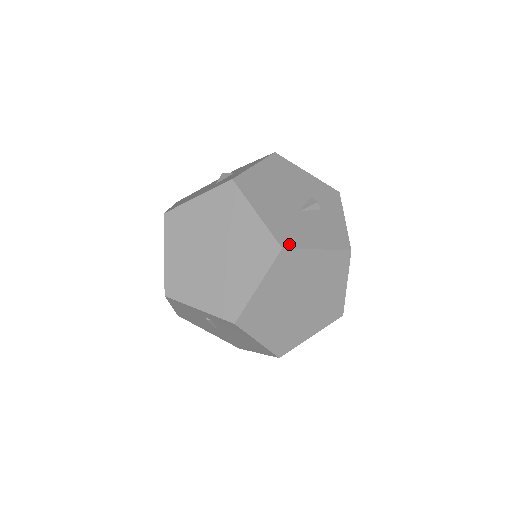
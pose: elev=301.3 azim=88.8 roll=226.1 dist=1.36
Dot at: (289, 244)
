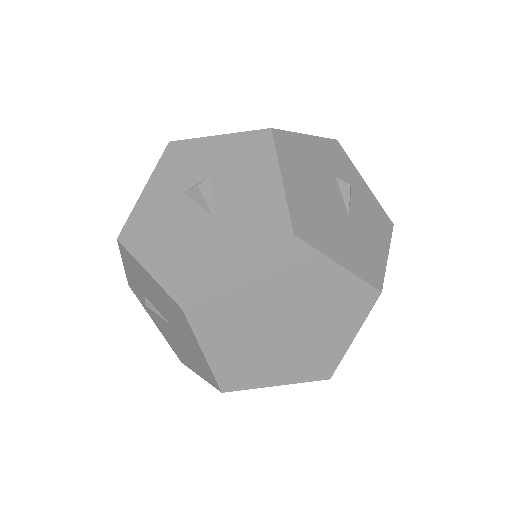
Dot at: (379, 279)
